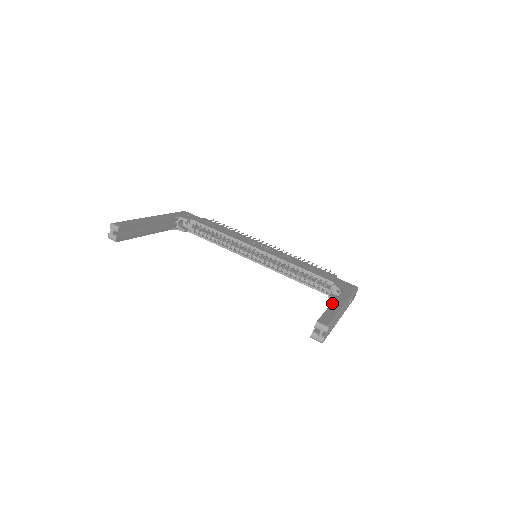
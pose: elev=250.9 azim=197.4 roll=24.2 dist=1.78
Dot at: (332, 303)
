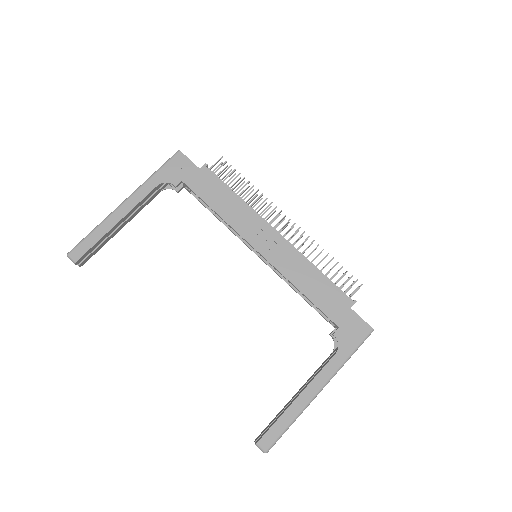
Dot at: (301, 393)
